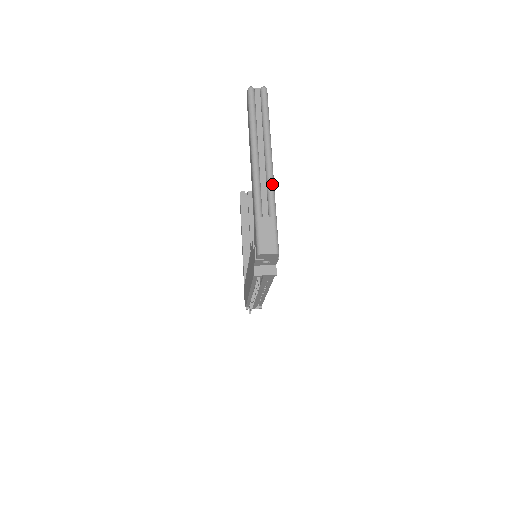
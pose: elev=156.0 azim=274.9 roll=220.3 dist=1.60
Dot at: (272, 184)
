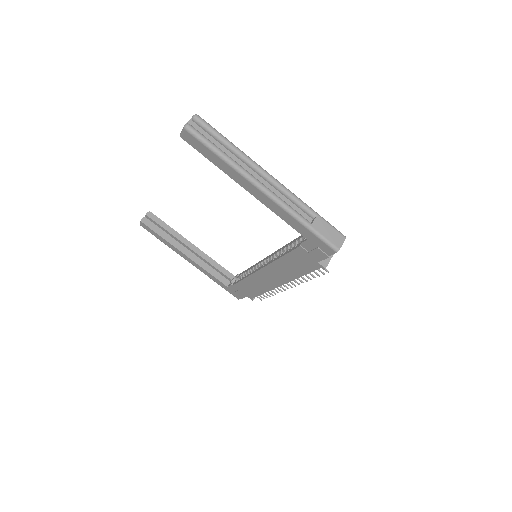
Dot at: (290, 192)
